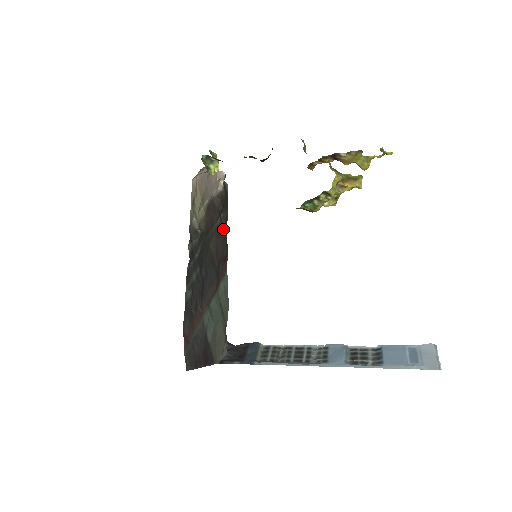
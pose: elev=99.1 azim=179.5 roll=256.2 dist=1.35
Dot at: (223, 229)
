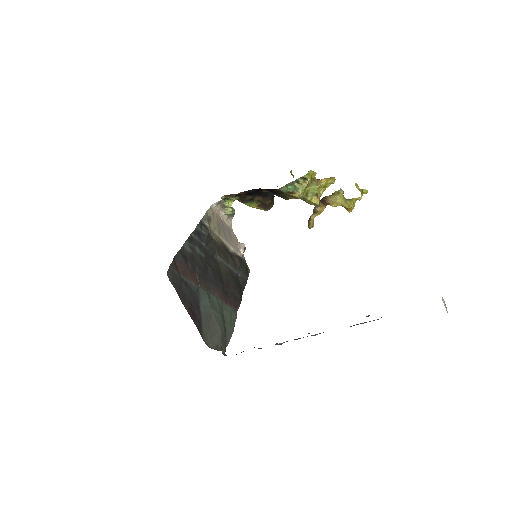
Dot at: (239, 284)
